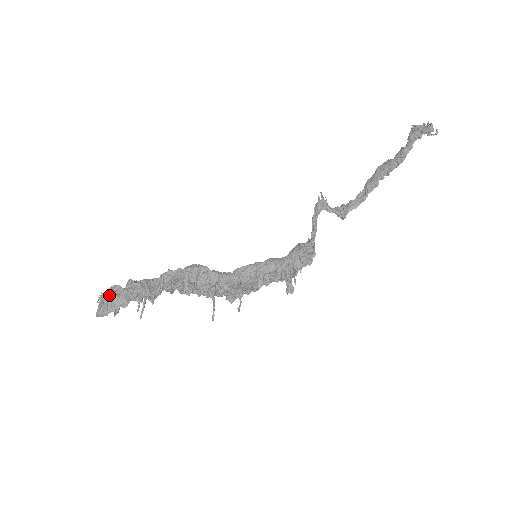
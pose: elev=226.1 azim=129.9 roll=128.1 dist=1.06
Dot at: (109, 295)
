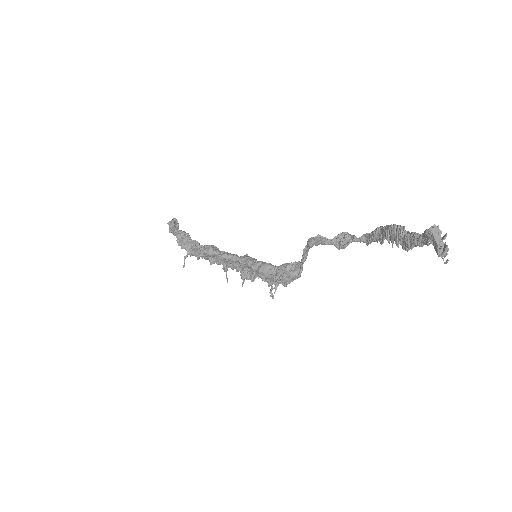
Dot at: (171, 230)
